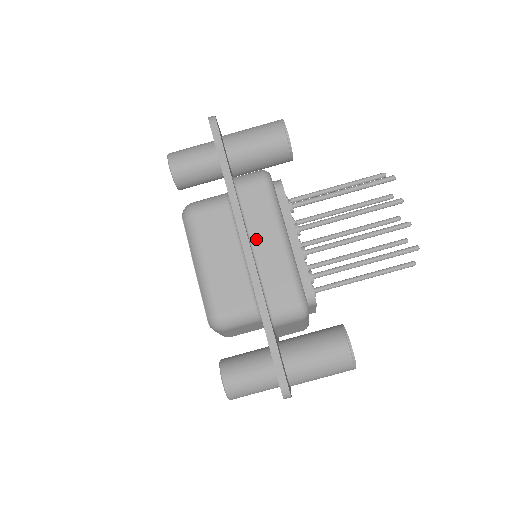
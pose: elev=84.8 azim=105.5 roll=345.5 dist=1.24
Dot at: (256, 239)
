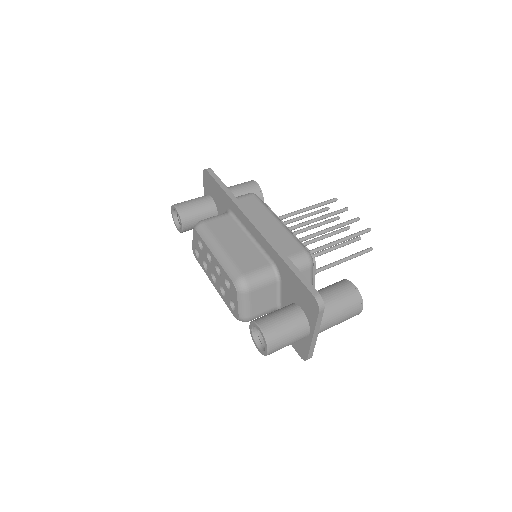
Dot at: (259, 222)
